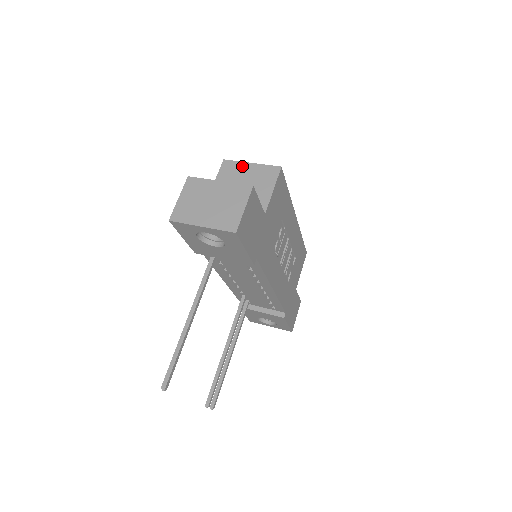
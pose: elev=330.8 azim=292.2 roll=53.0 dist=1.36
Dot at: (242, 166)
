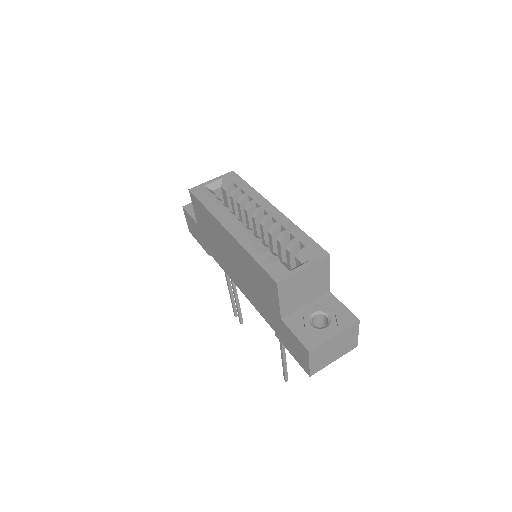
Dot at: (297, 277)
